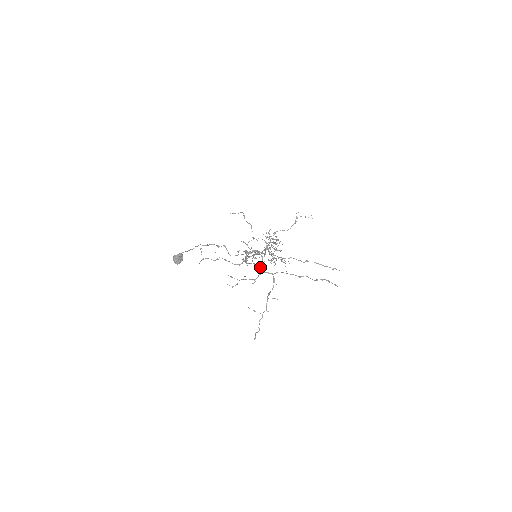
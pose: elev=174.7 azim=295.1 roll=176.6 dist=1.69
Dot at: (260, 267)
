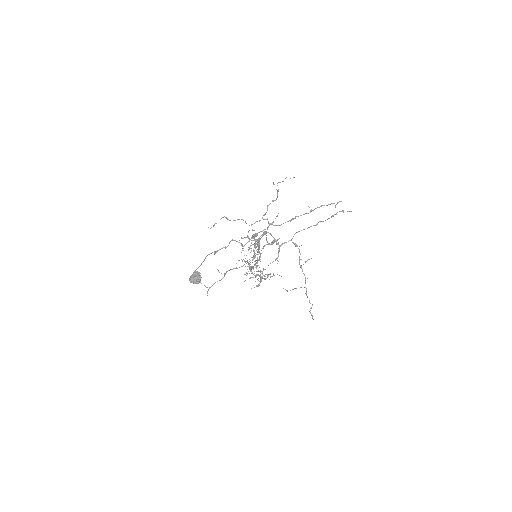
Dot at: (276, 240)
